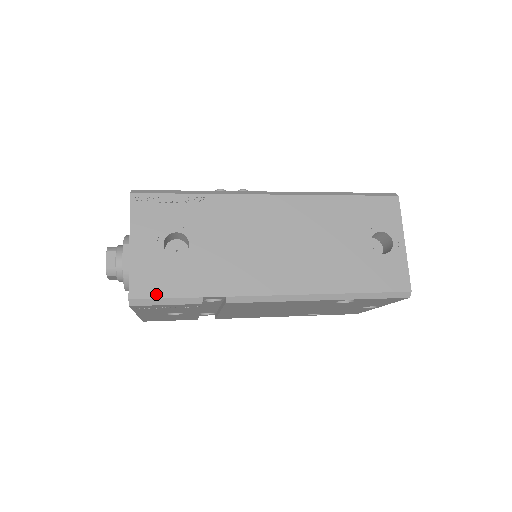
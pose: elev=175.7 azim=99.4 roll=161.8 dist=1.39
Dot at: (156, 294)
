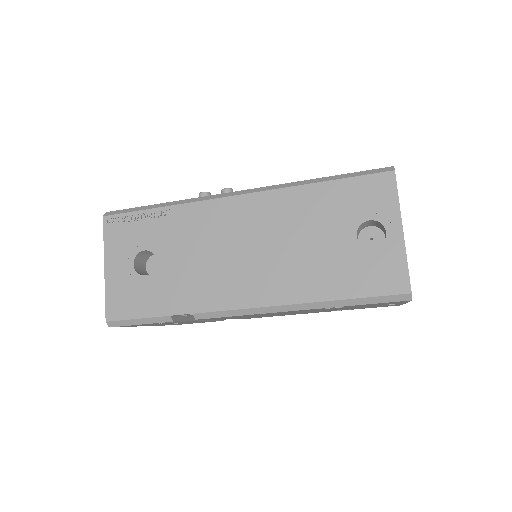
Dot at: (129, 315)
